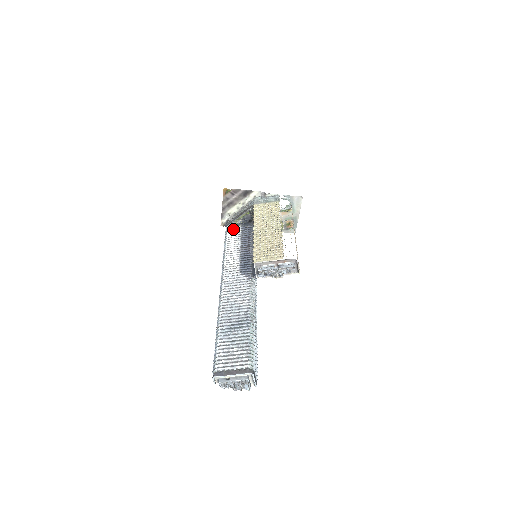
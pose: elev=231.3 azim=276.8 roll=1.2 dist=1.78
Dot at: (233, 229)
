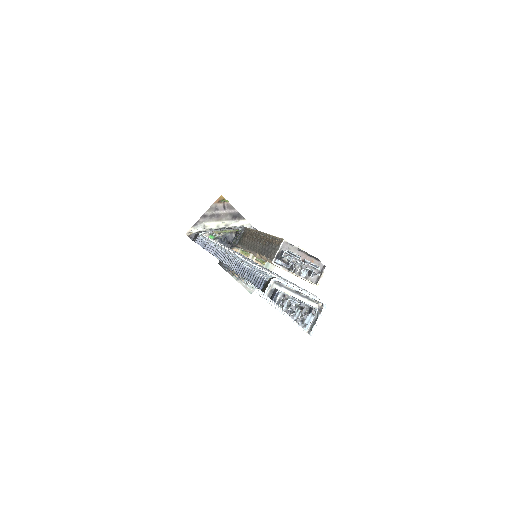
Dot at: occluded
